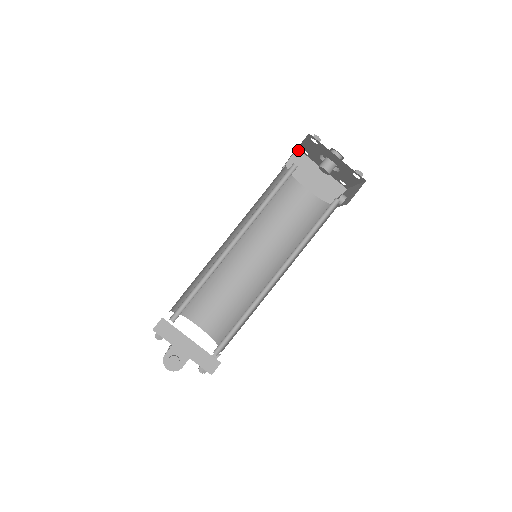
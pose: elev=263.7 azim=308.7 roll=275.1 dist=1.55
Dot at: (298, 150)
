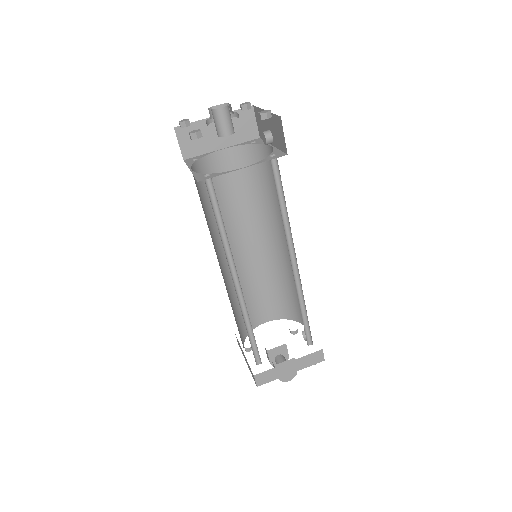
Dot at: (176, 128)
